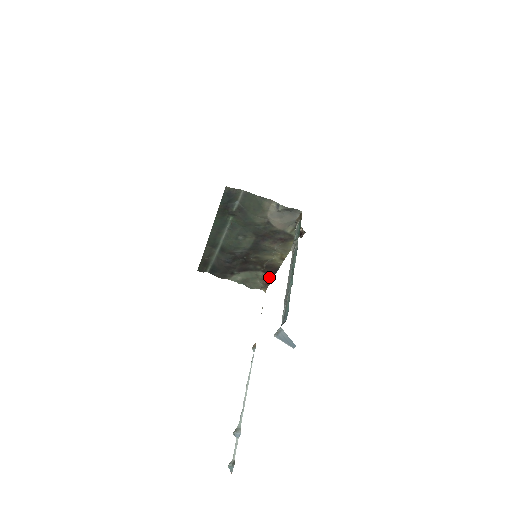
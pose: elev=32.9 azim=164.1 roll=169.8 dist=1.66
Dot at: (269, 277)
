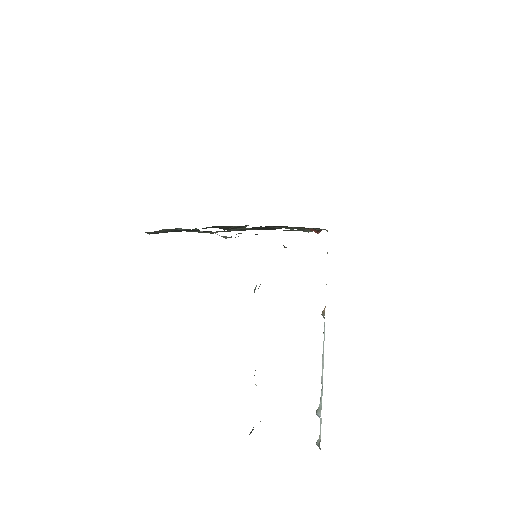
Dot at: (315, 229)
